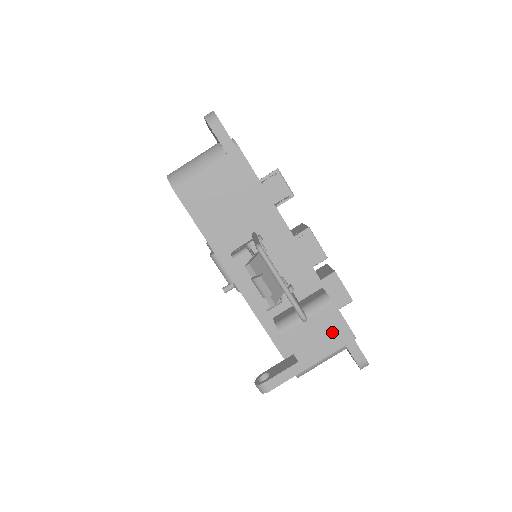
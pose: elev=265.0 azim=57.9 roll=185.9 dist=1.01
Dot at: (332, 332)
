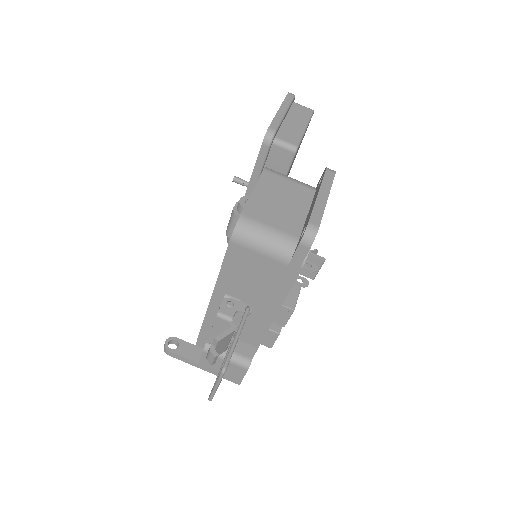
Dot at: (231, 374)
